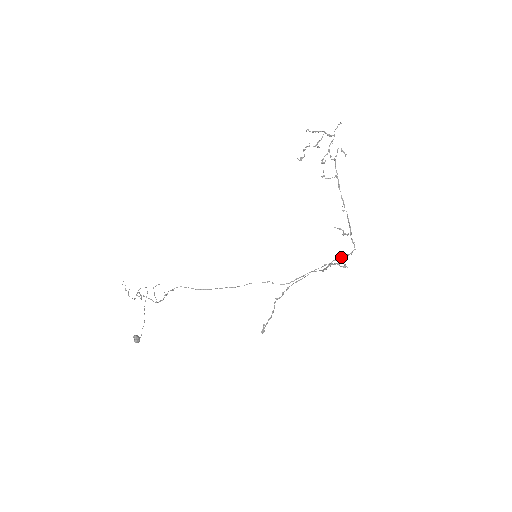
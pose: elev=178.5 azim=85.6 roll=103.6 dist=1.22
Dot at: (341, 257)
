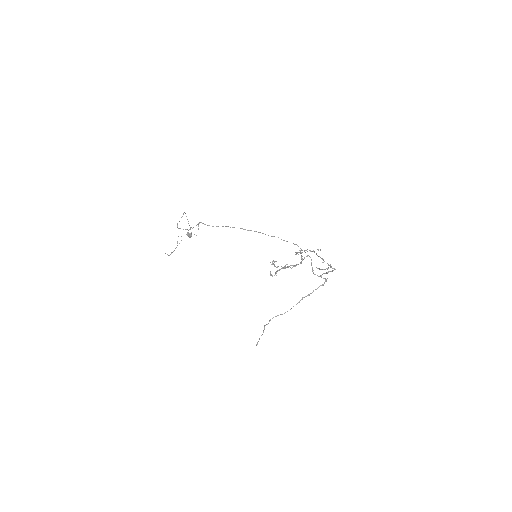
Dot at: occluded
